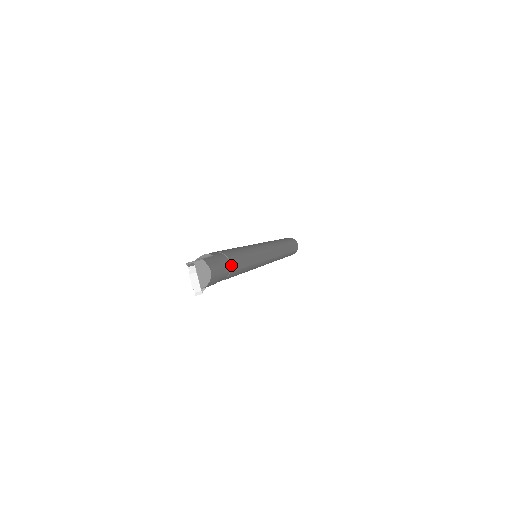
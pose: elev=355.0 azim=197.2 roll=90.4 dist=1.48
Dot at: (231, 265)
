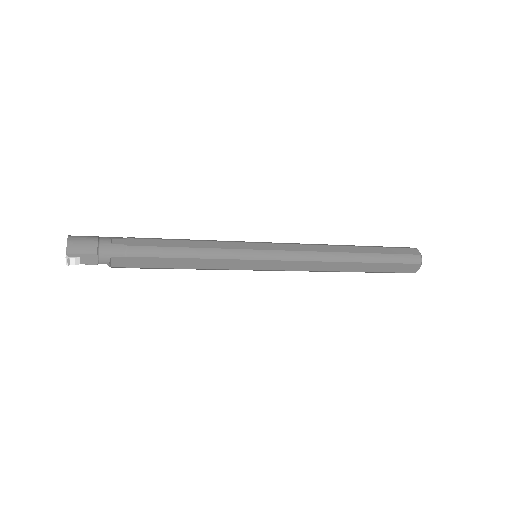
Dot at: (131, 241)
